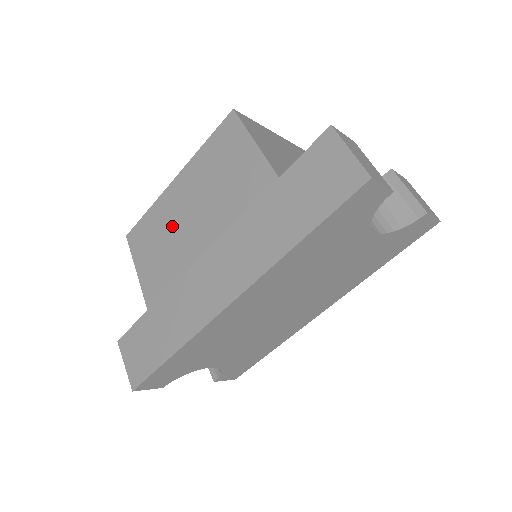
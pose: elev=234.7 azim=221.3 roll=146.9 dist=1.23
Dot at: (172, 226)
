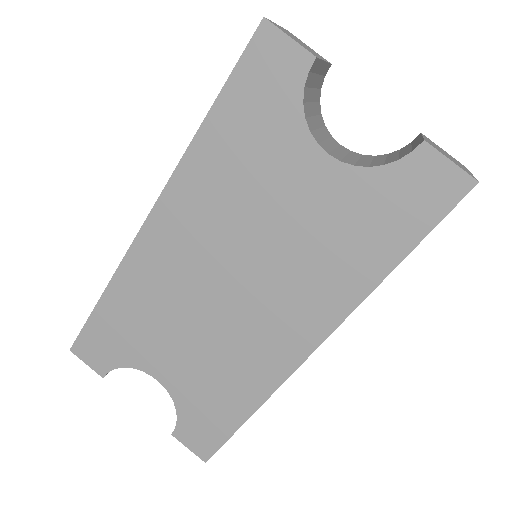
Dot at: occluded
